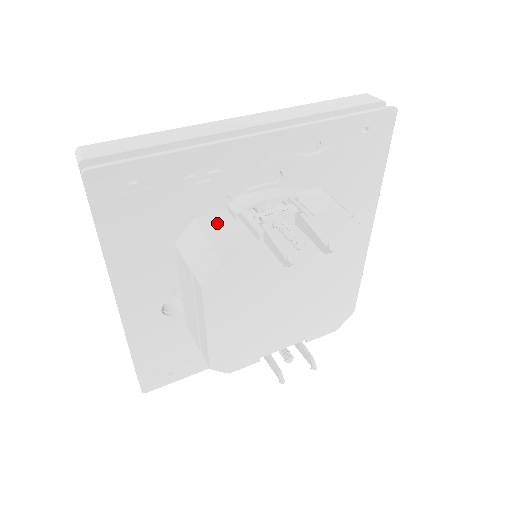
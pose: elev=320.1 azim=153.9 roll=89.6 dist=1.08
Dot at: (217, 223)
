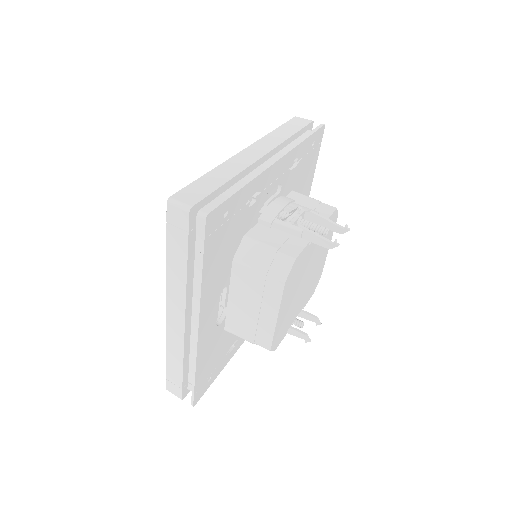
Dot at: (262, 234)
